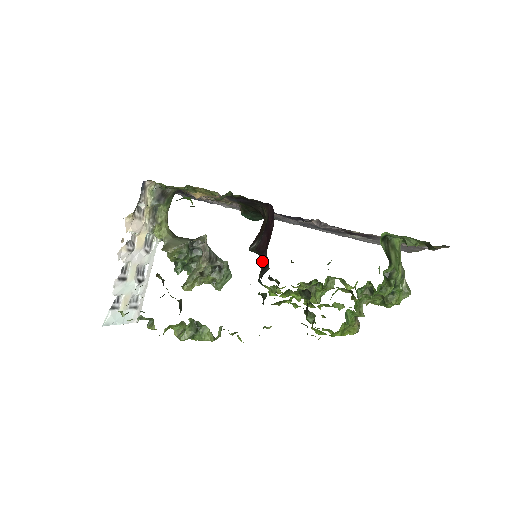
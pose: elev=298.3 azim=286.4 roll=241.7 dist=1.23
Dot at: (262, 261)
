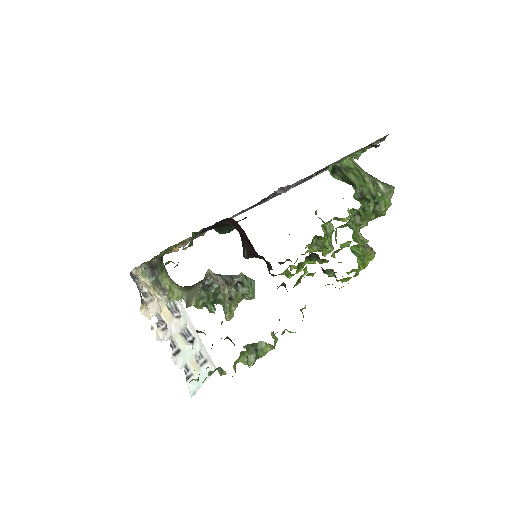
Dot at: occluded
